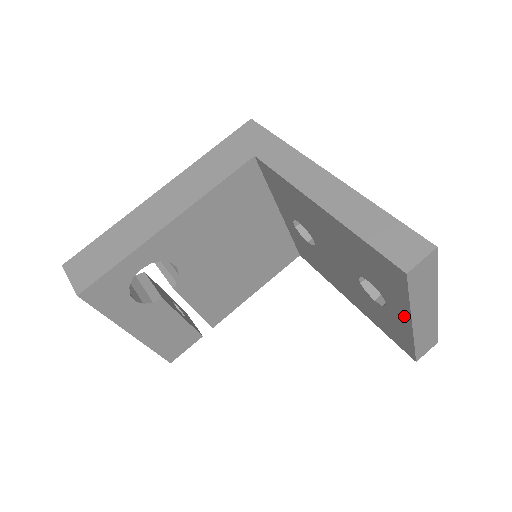
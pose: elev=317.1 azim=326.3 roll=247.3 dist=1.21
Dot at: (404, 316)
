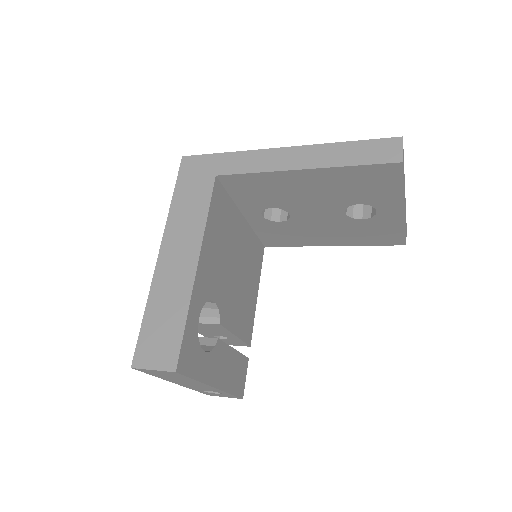
Dot at: (396, 207)
